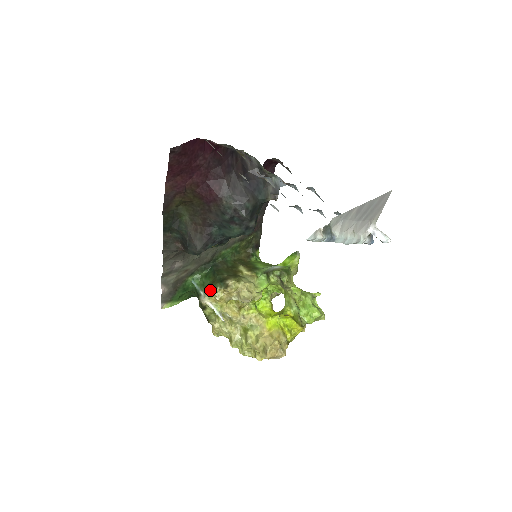
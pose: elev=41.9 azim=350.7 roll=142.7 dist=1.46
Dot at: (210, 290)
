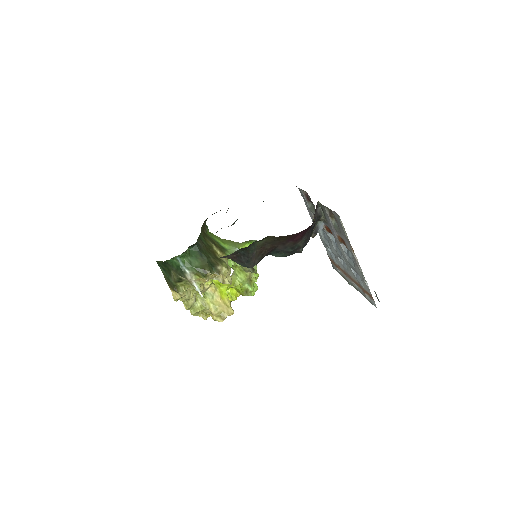
Dot at: (205, 274)
